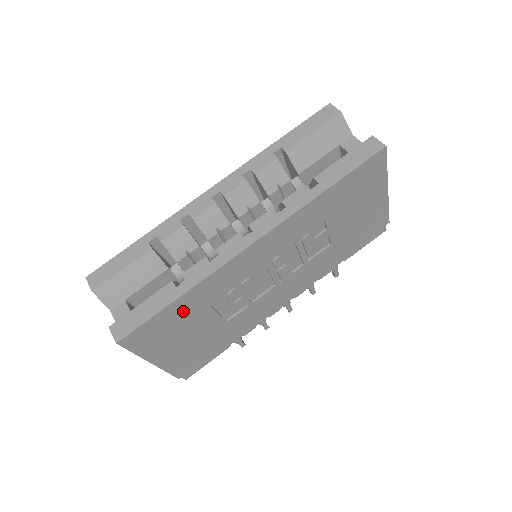
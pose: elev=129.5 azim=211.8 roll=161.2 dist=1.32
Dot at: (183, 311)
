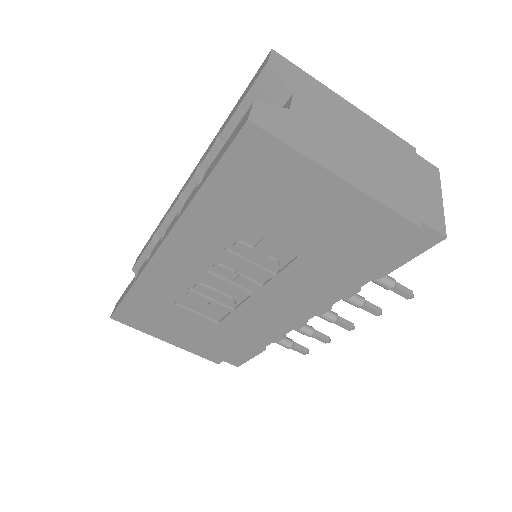
Dot at: (148, 304)
